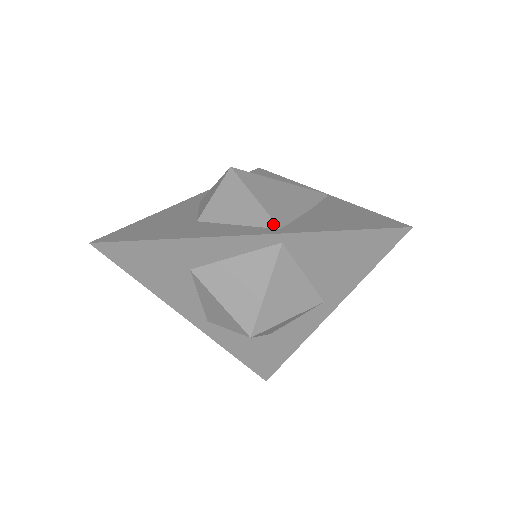
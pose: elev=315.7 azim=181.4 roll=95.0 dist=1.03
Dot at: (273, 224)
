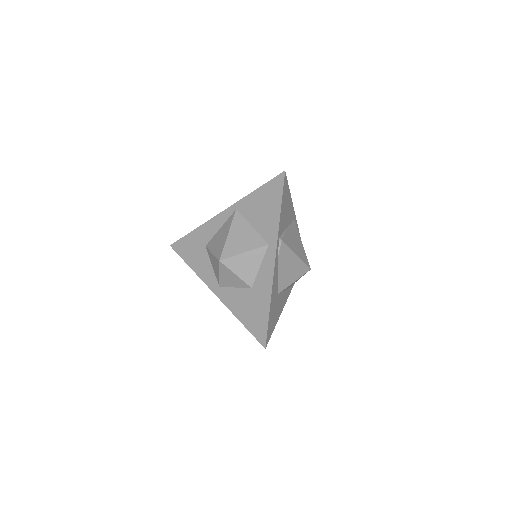
Dot at: occluded
